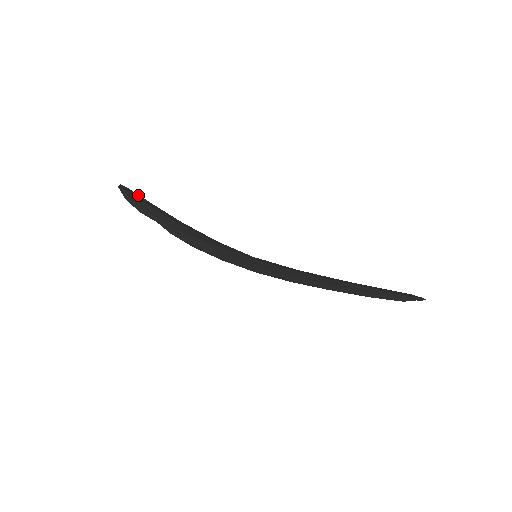
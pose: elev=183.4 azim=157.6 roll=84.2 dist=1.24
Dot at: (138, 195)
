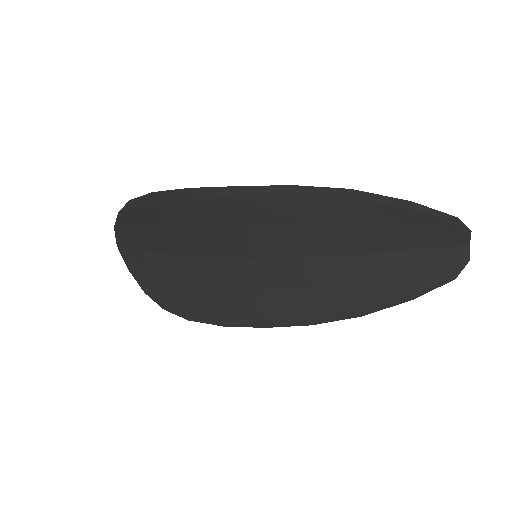
Dot at: (133, 244)
